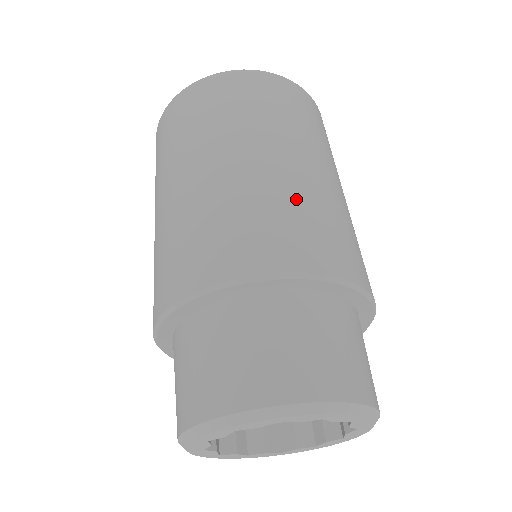
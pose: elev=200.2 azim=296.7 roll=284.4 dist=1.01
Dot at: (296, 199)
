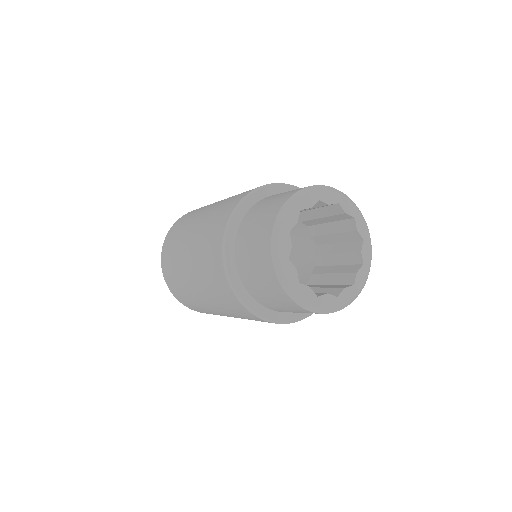
Dot at: occluded
